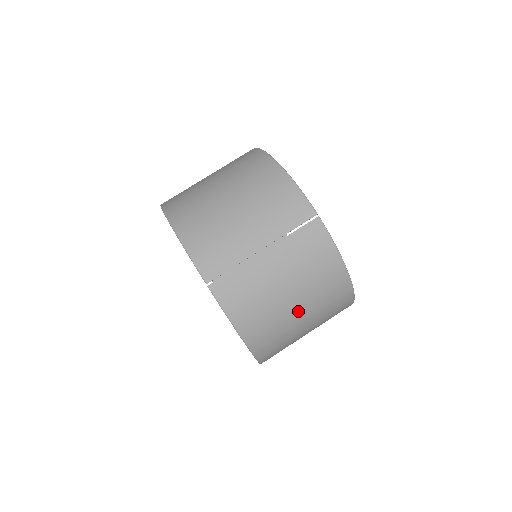
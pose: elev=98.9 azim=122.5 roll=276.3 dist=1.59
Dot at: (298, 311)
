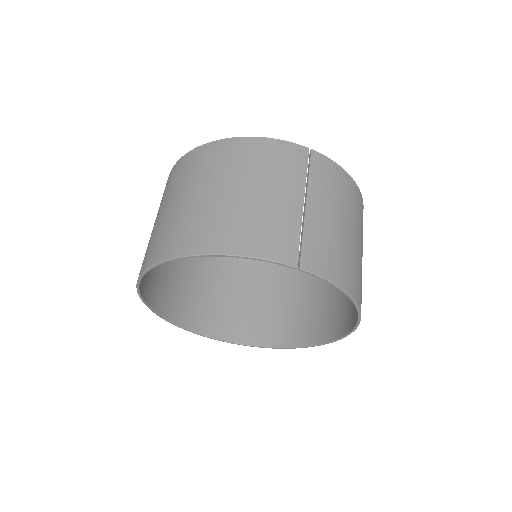
Dot at: (358, 243)
